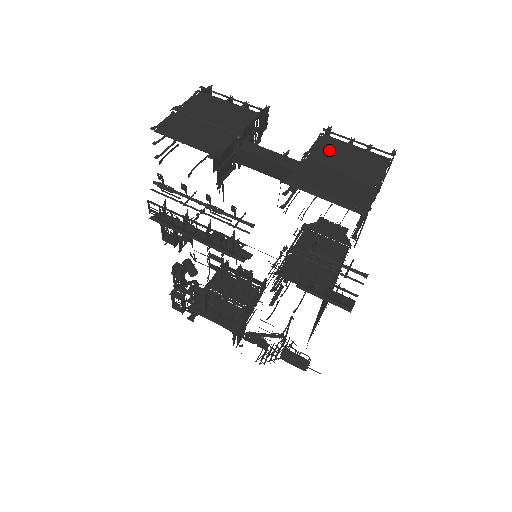
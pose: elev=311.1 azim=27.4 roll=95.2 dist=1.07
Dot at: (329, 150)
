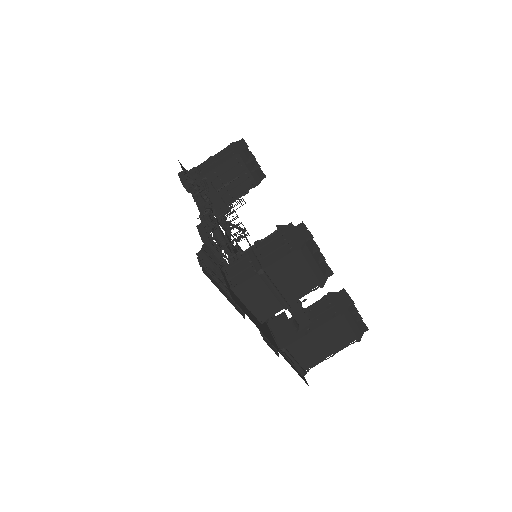
Dot at: (330, 329)
